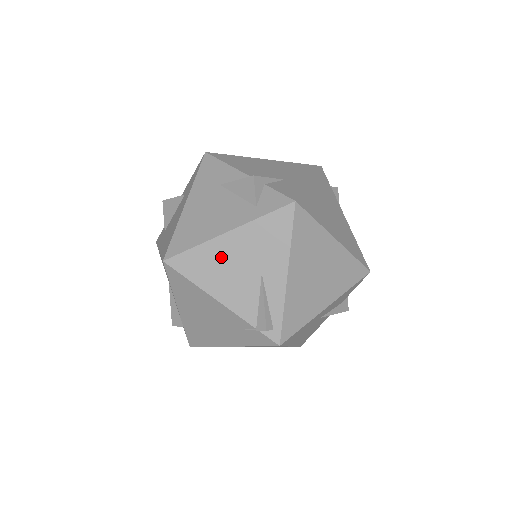
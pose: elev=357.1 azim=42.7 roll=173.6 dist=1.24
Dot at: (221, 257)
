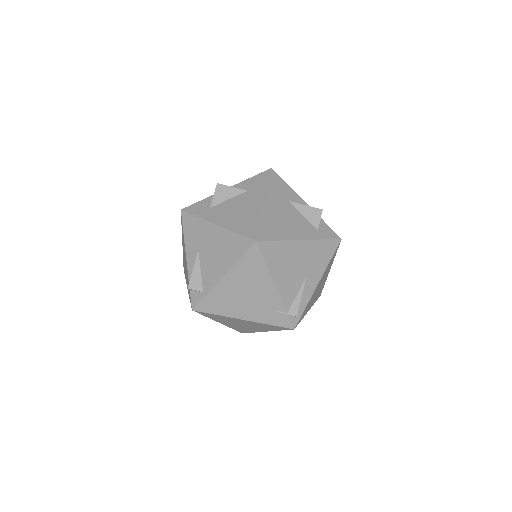
Dot at: (291, 255)
